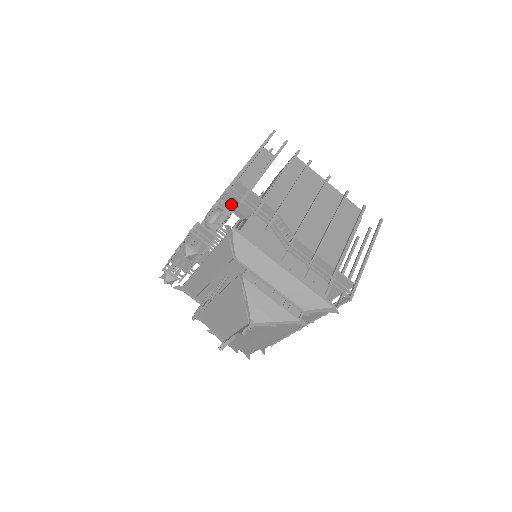
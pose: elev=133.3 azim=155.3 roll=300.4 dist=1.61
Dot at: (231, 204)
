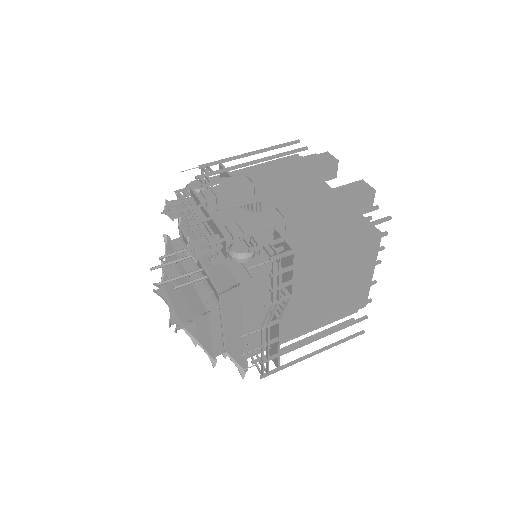
Dot at: occluded
